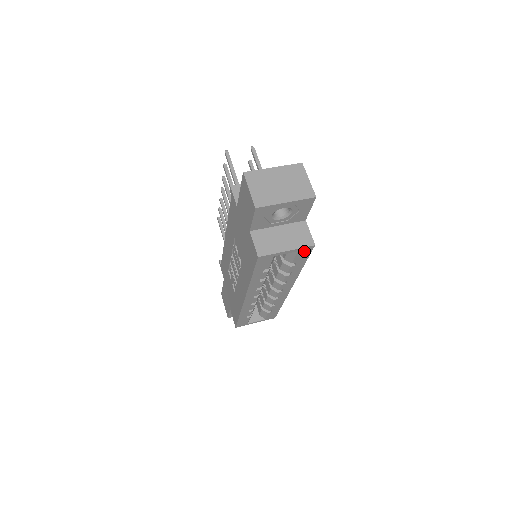
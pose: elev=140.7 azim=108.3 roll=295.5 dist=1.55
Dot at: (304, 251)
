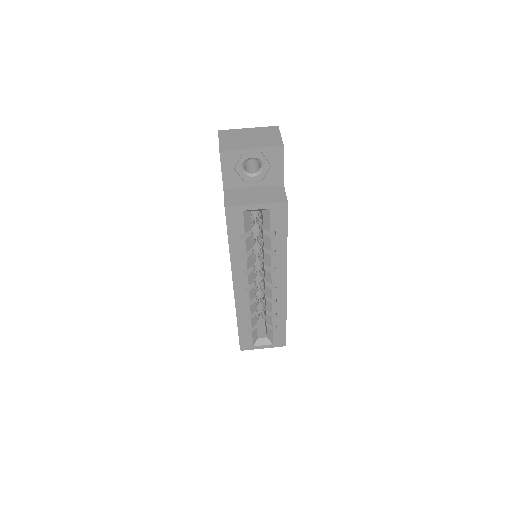
Dot at: (278, 211)
